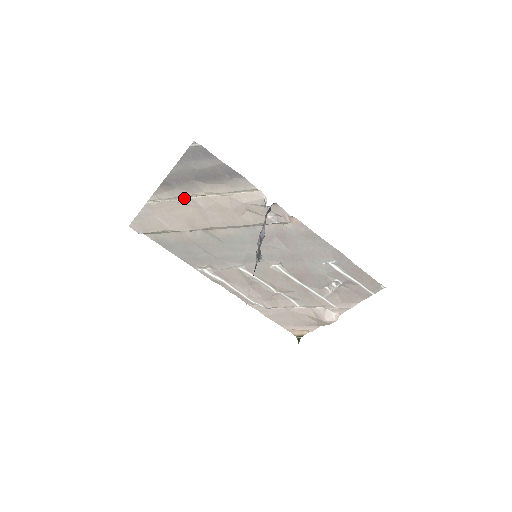
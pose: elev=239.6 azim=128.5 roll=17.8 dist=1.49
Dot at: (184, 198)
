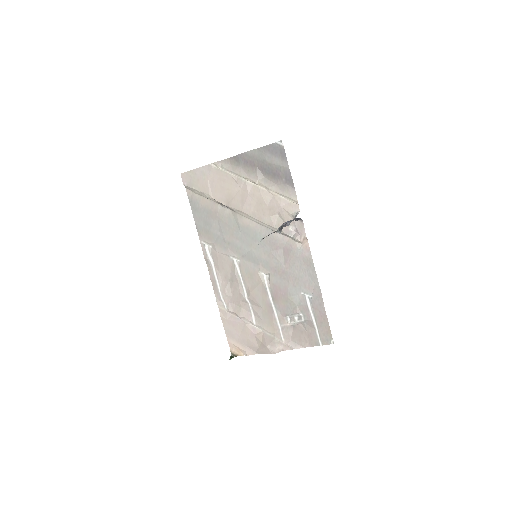
Dot at: (240, 177)
